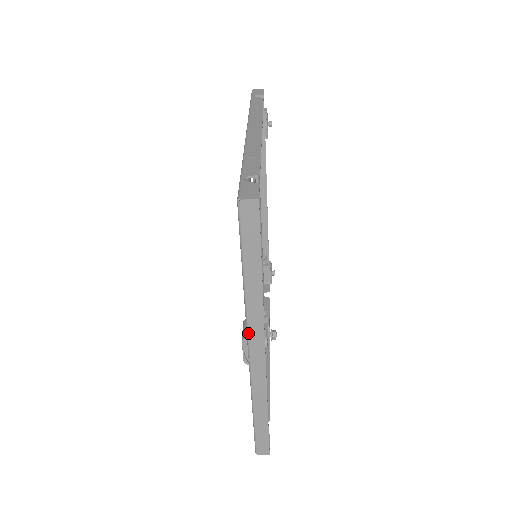
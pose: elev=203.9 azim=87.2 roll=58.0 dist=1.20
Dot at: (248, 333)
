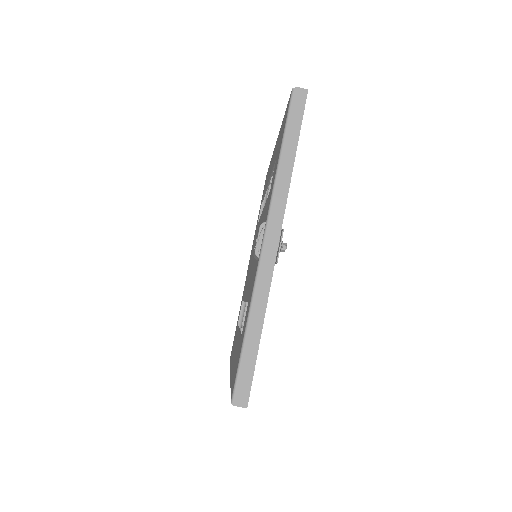
Dot at: (270, 212)
